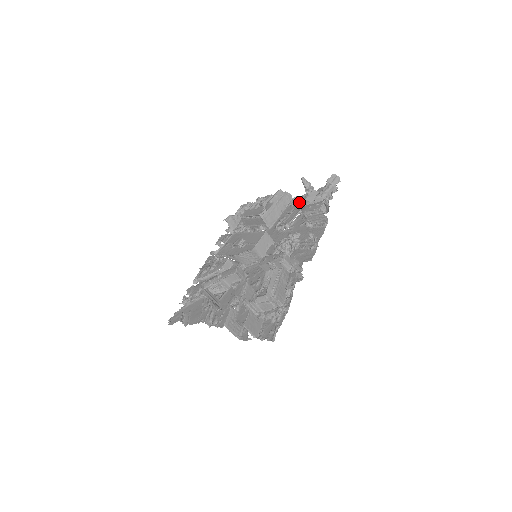
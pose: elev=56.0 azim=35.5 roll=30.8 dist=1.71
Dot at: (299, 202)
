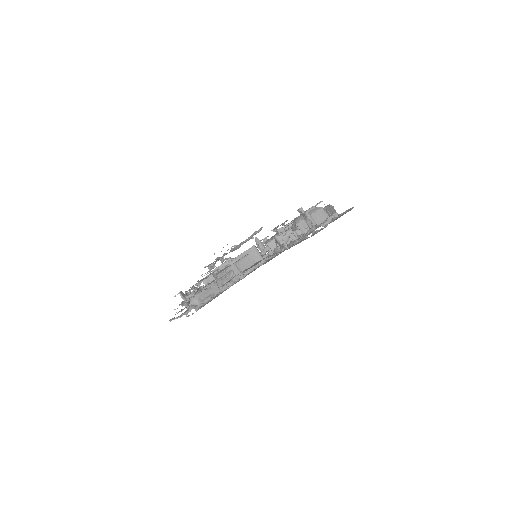
Dot at: occluded
